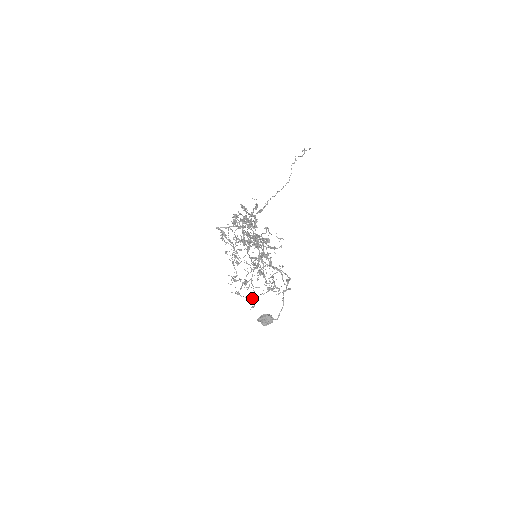
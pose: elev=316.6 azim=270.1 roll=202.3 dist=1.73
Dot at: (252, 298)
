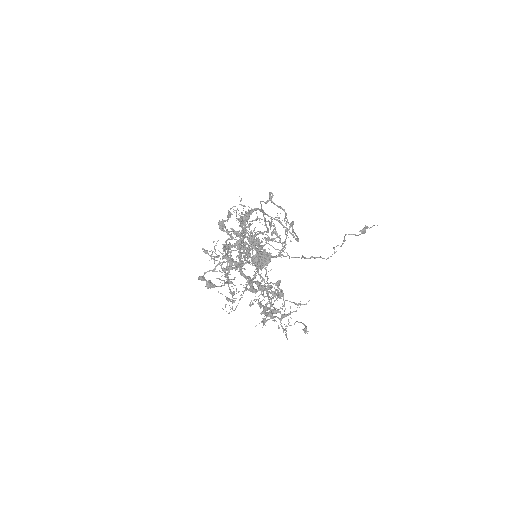
Dot at: occluded
